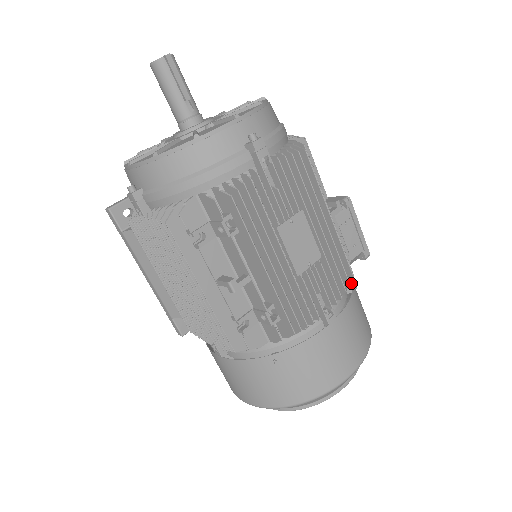
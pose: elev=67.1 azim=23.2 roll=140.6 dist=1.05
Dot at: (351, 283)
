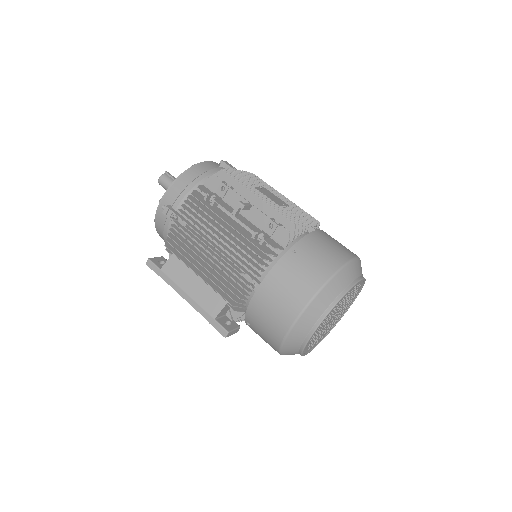
Dot at: occluded
